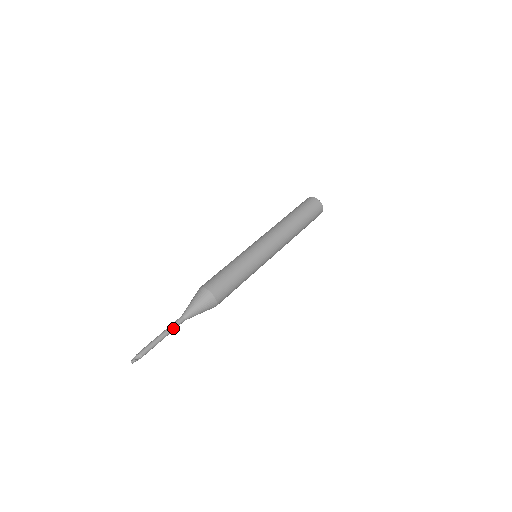
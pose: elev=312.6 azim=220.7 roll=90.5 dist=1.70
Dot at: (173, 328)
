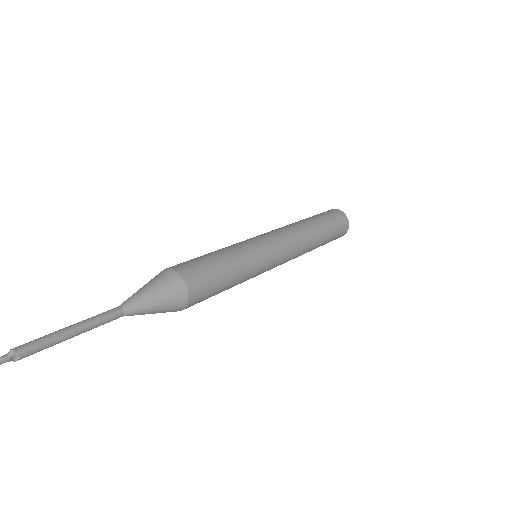
Dot at: (95, 318)
